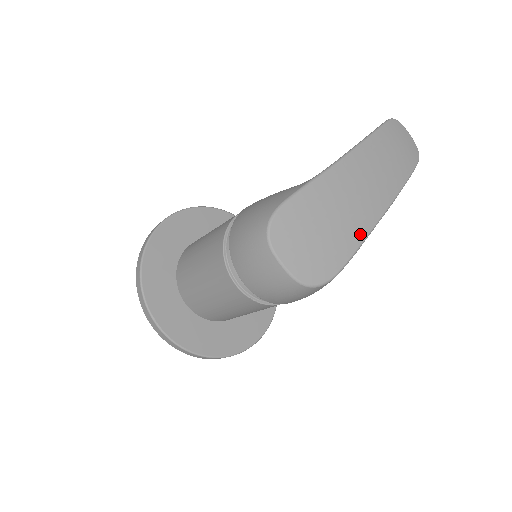
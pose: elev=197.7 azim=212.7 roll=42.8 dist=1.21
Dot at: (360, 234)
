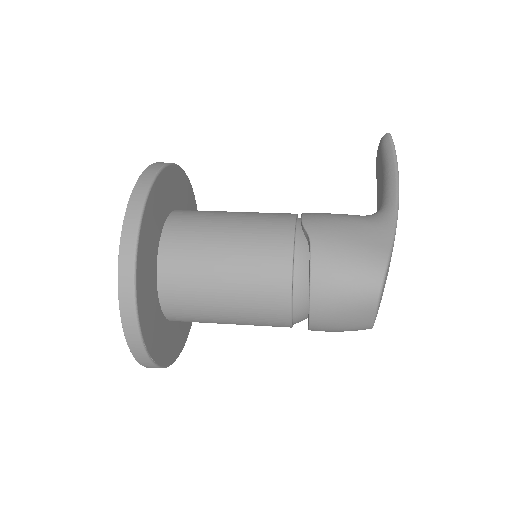
Dot at: occluded
